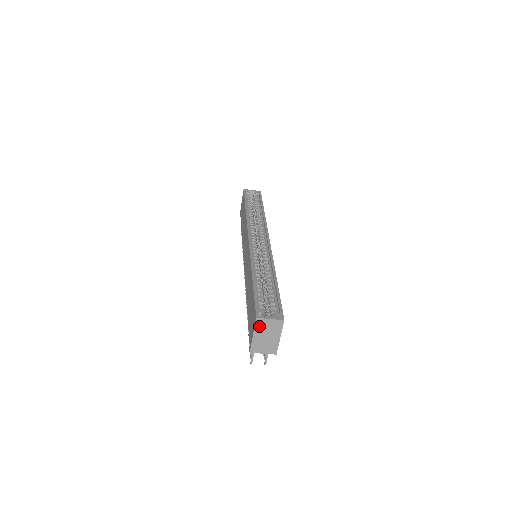
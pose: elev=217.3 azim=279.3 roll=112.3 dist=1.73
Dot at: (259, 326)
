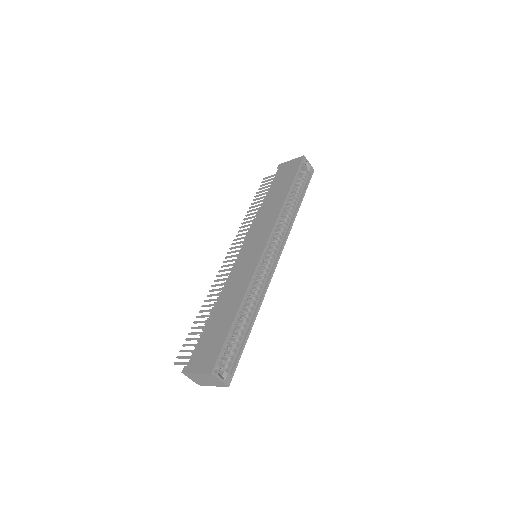
Dot at: (207, 375)
